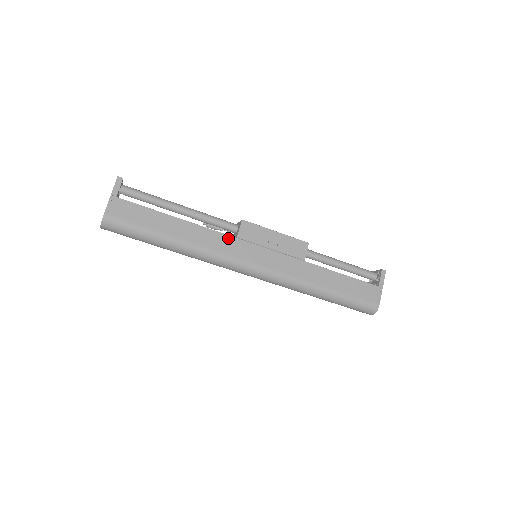
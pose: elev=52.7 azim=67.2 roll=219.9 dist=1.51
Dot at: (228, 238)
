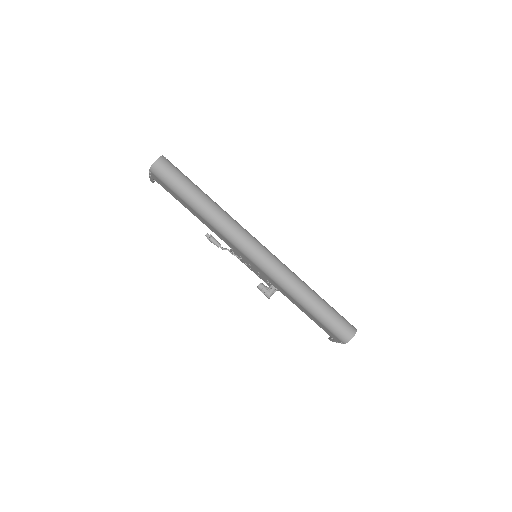
Dot at: occluded
